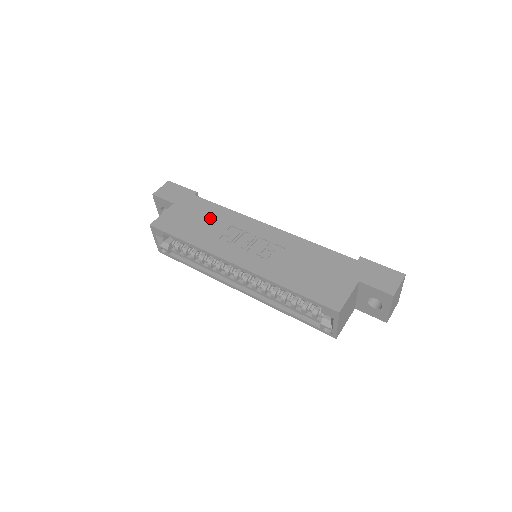
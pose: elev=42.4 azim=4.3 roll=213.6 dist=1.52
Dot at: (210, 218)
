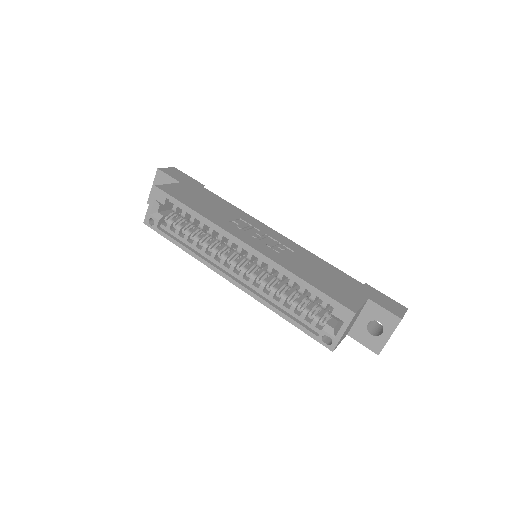
Dot at: (219, 205)
